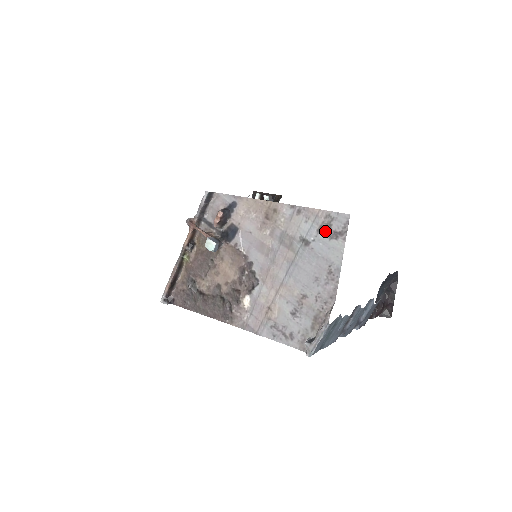
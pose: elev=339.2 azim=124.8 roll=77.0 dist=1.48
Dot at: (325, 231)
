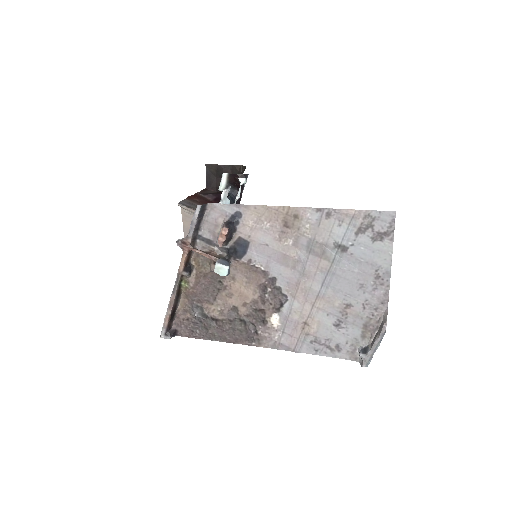
Dot at: (366, 233)
